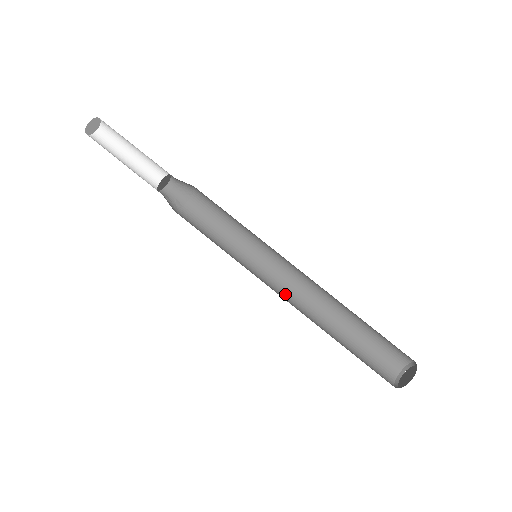
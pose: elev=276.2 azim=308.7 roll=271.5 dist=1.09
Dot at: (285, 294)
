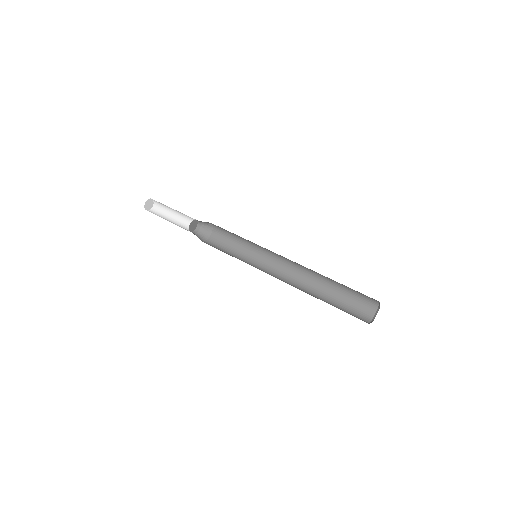
Dot at: occluded
